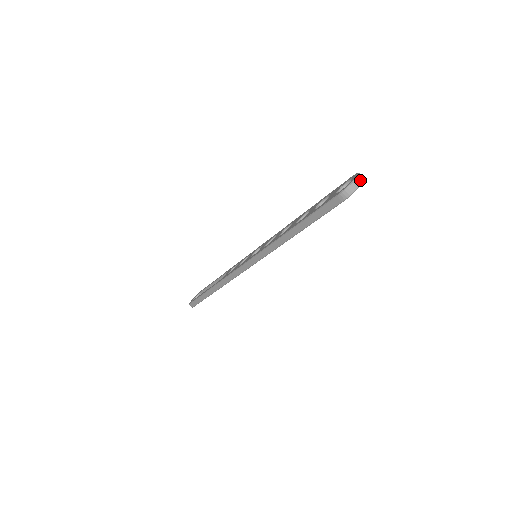
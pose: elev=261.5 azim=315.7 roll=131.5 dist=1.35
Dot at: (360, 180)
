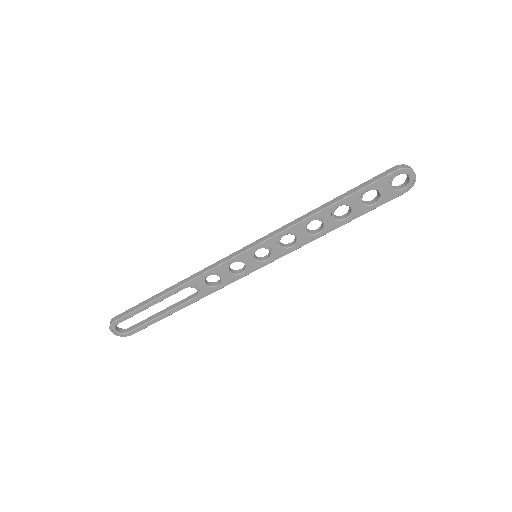
Dot at: (414, 172)
